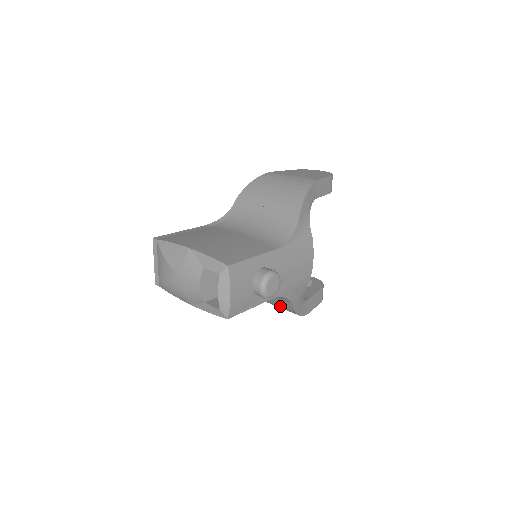
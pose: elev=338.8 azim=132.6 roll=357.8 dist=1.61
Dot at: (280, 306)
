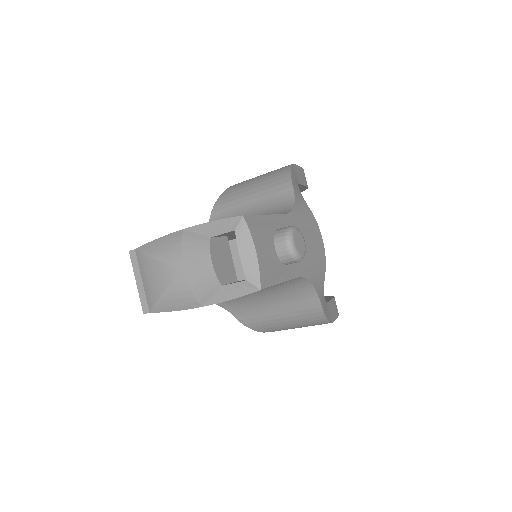
Dot at: (300, 315)
